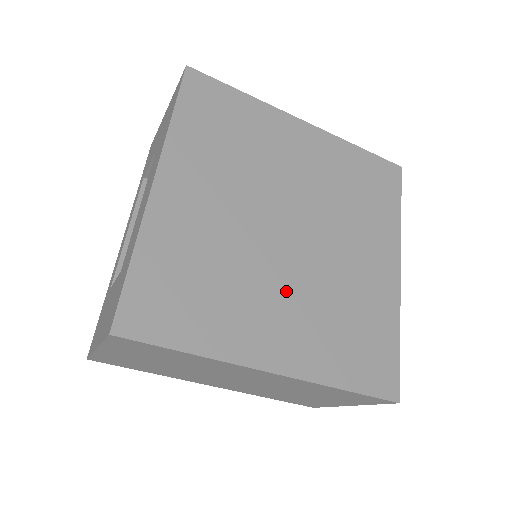
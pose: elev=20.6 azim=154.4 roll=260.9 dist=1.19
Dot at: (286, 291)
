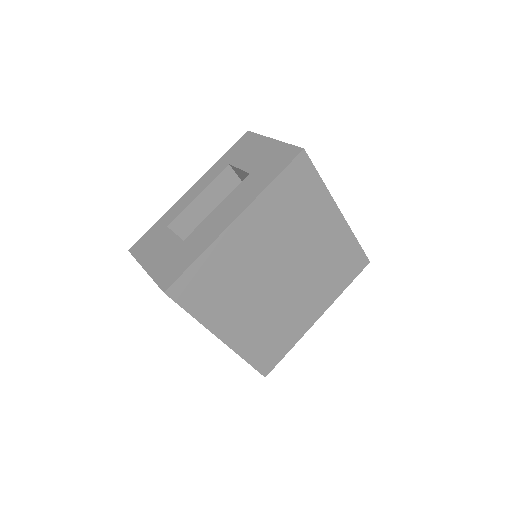
Dot at: (256, 305)
